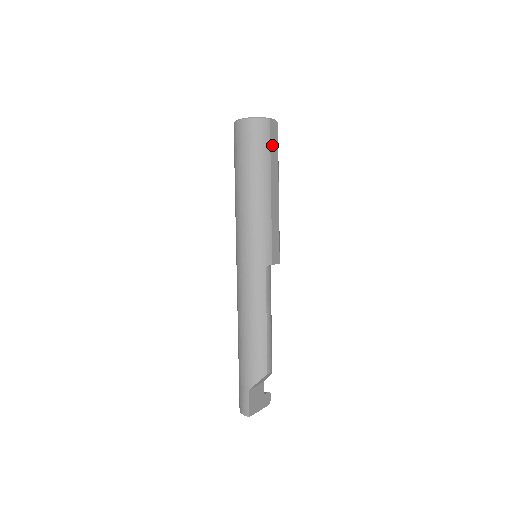
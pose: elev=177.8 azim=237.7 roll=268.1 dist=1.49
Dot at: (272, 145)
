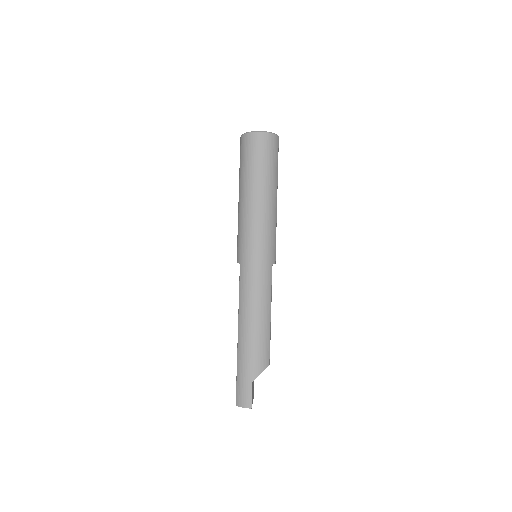
Dot at: occluded
